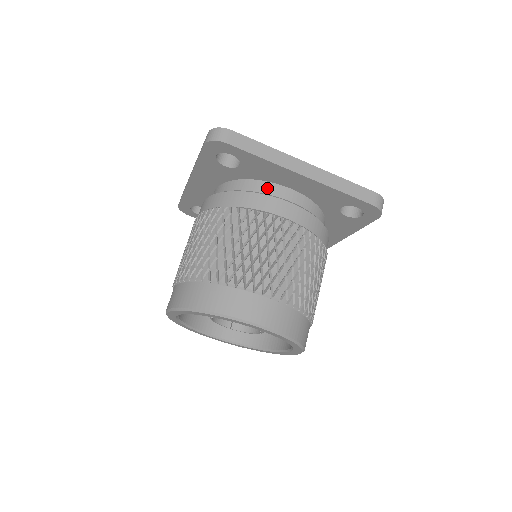
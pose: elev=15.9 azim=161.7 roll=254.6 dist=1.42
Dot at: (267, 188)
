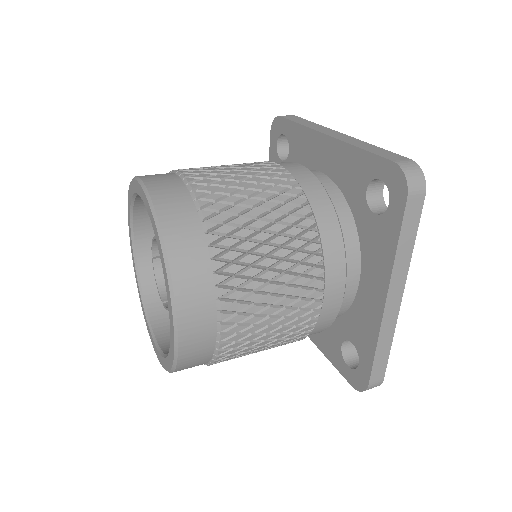
Dot at: occluded
